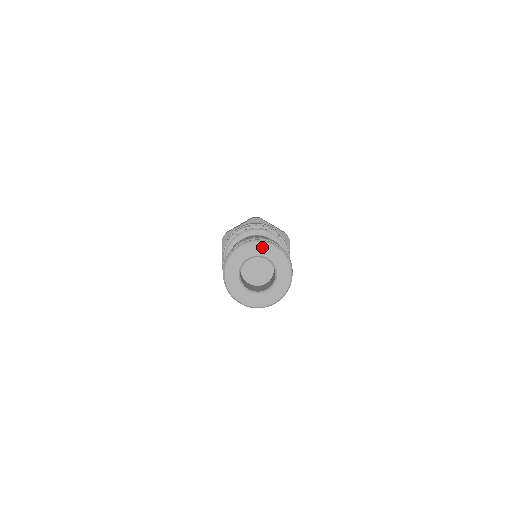
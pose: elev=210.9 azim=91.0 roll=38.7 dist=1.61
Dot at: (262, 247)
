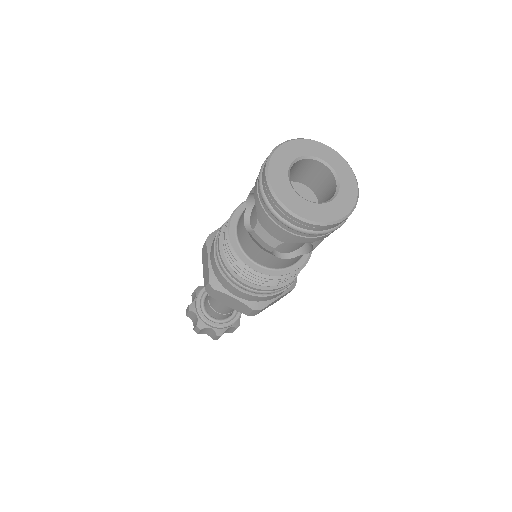
Dot at: (313, 146)
